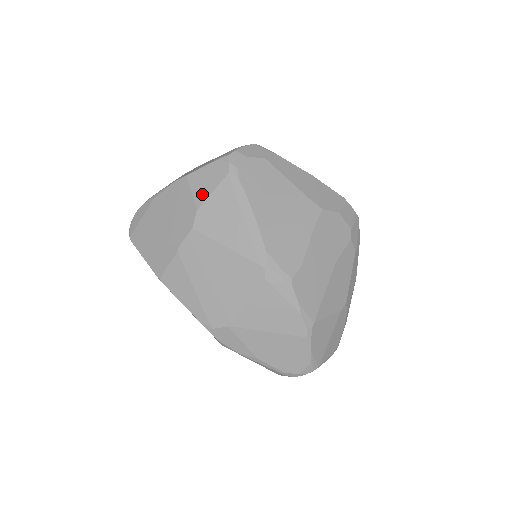
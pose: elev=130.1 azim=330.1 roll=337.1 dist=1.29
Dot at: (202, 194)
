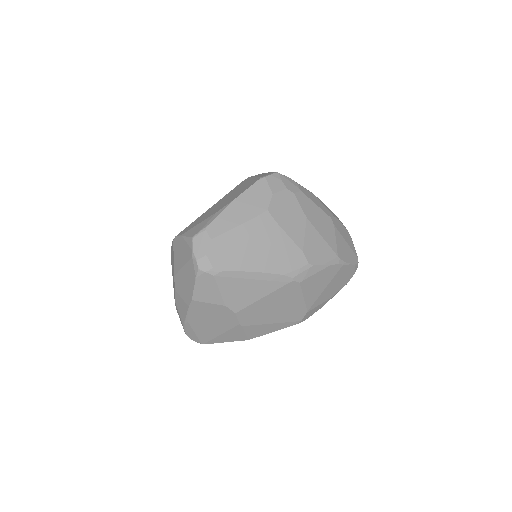
Dot at: (216, 298)
